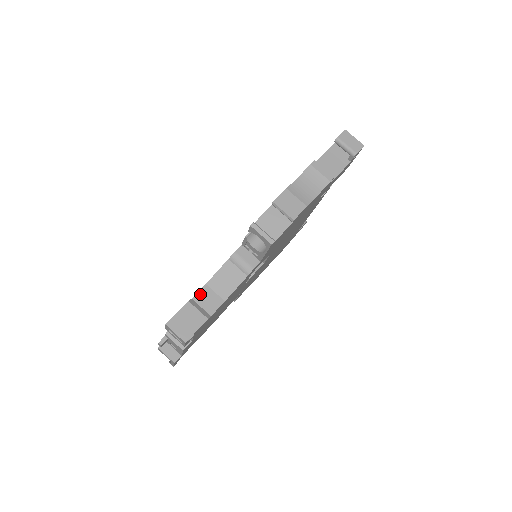
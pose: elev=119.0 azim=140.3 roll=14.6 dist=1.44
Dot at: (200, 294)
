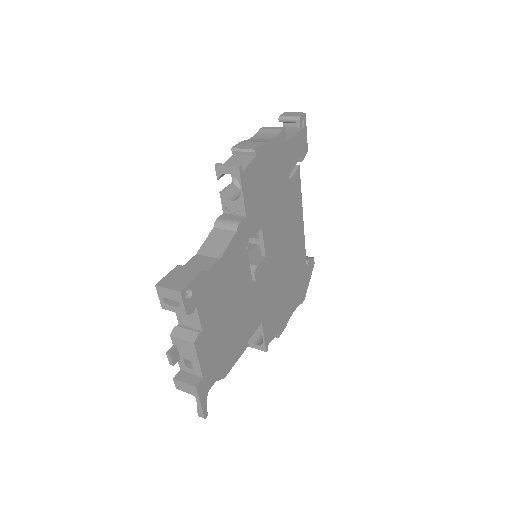
Dot at: (191, 261)
